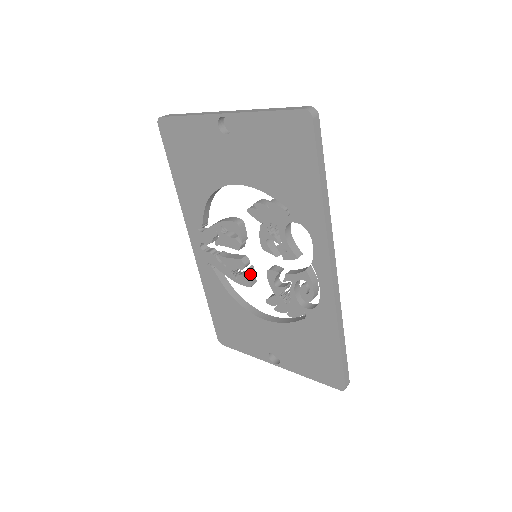
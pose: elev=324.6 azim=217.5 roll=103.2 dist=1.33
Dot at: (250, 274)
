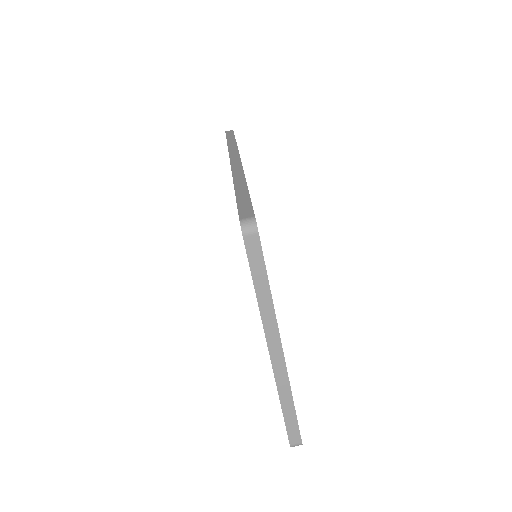
Dot at: occluded
